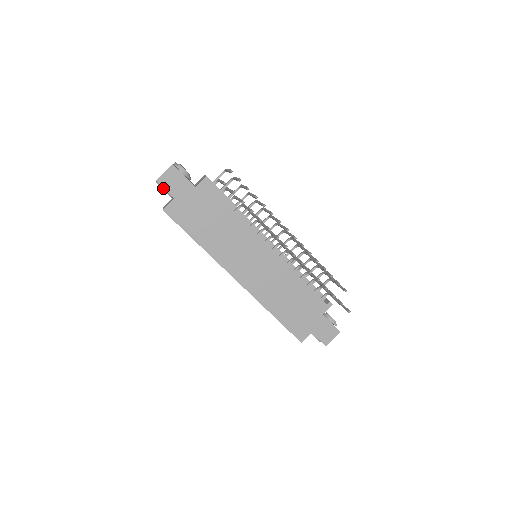
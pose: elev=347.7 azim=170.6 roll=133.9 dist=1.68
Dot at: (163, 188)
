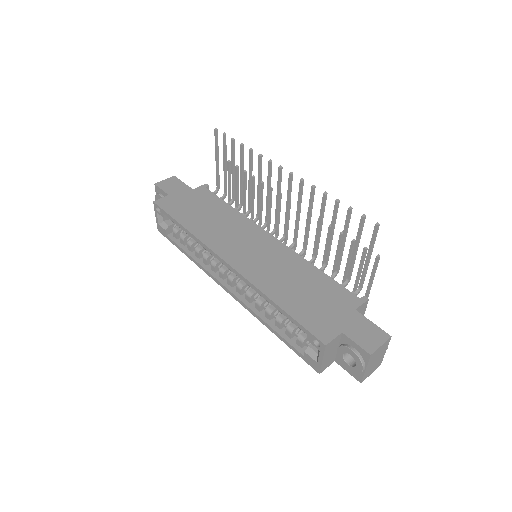
Dot at: (160, 194)
